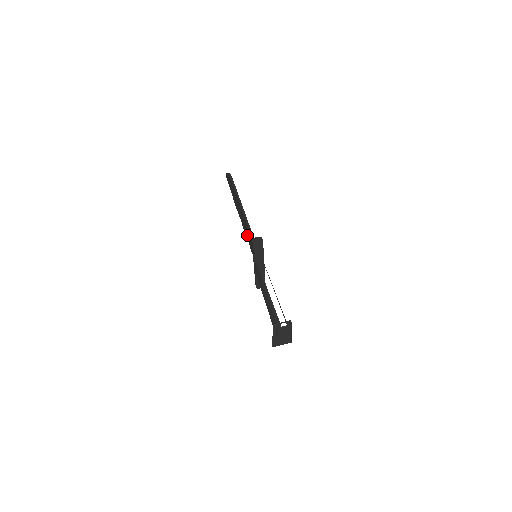
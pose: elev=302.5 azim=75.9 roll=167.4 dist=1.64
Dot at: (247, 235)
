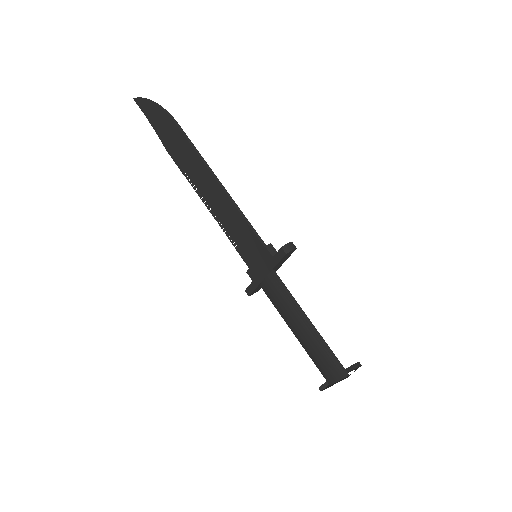
Dot at: (223, 217)
